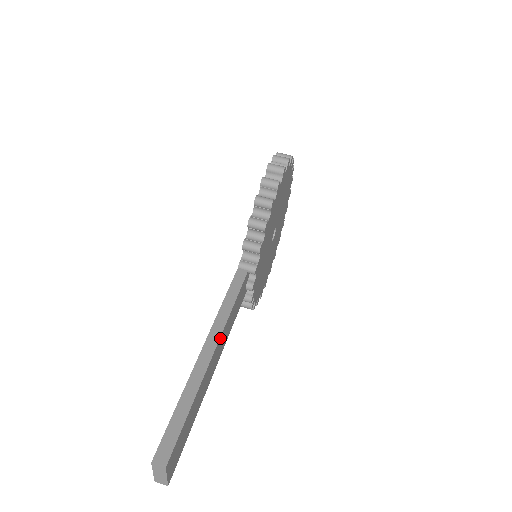
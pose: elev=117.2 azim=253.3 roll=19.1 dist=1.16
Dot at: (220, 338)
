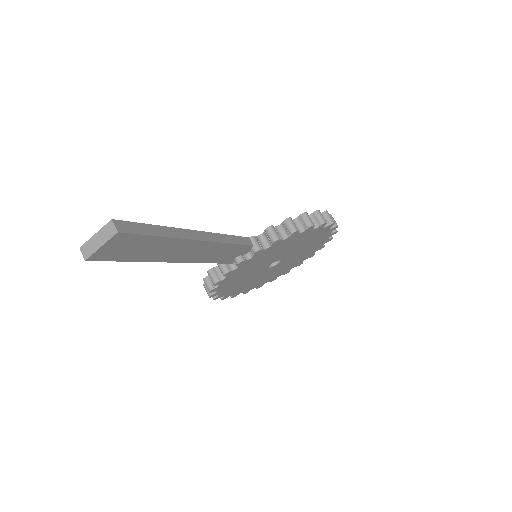
Dot at: (209, 242)
